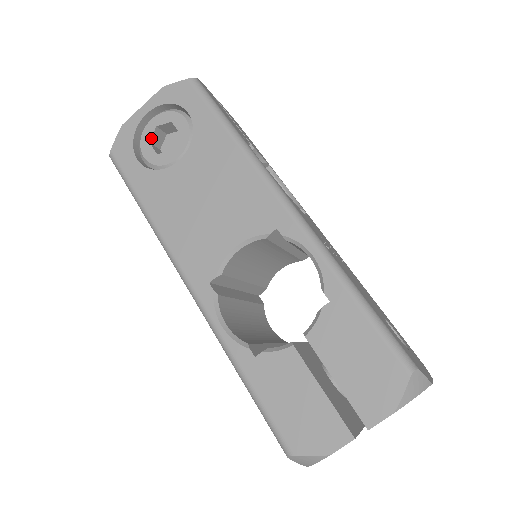
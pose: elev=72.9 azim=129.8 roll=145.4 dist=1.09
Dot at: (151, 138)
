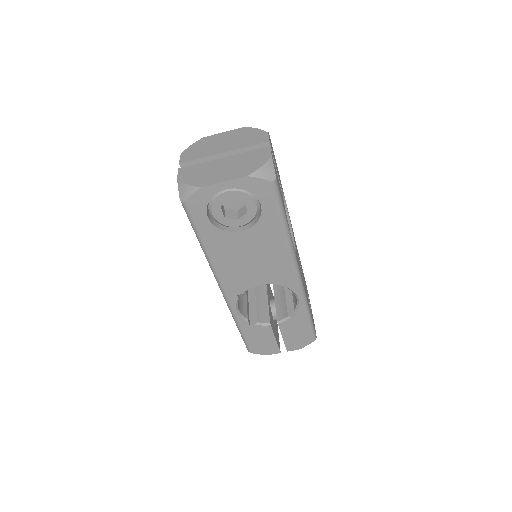
Dot at: occluded
